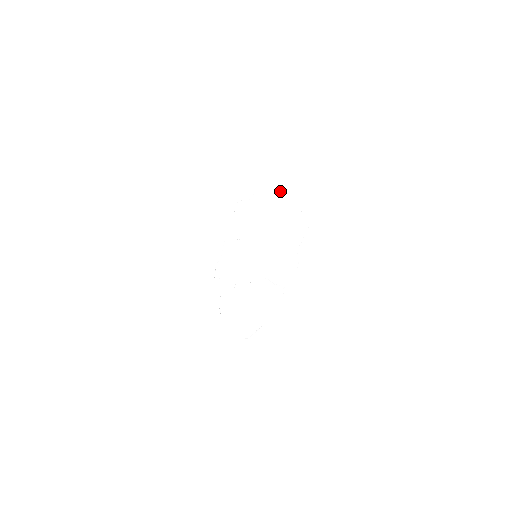
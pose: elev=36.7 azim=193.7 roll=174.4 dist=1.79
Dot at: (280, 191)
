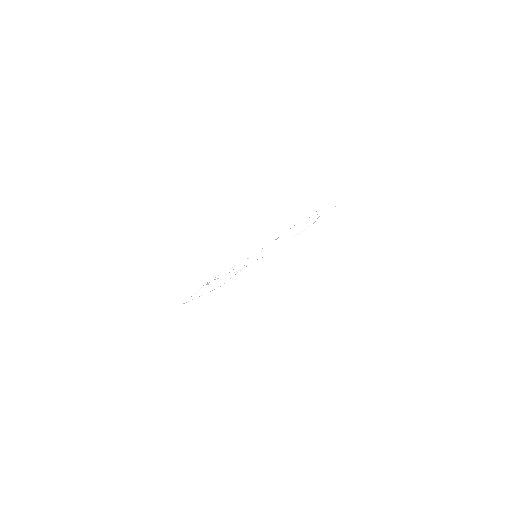
Dot at: occluded
